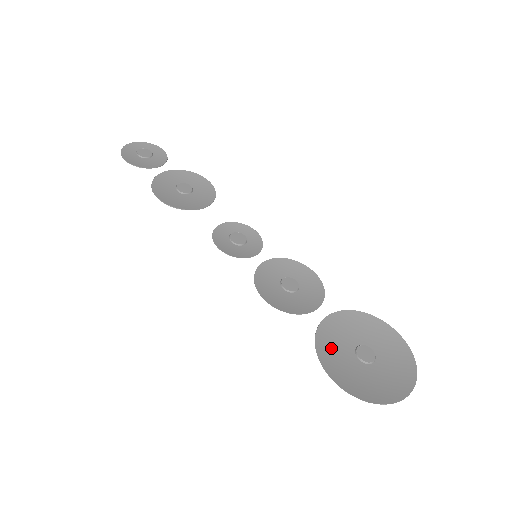
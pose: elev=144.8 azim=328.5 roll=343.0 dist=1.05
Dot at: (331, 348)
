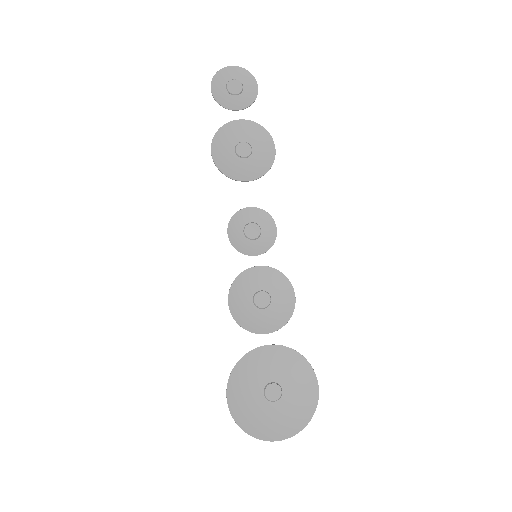
Dot at: (250, 371)
